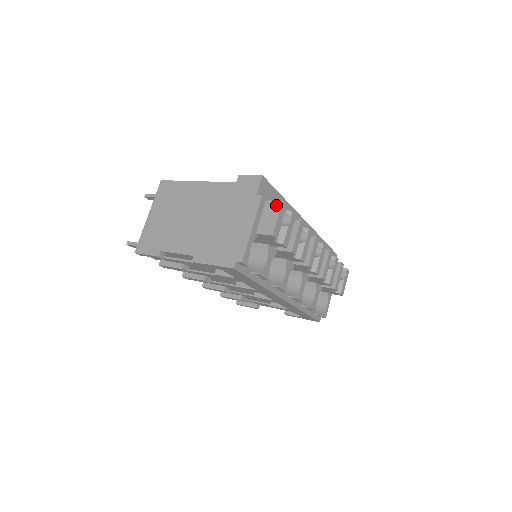
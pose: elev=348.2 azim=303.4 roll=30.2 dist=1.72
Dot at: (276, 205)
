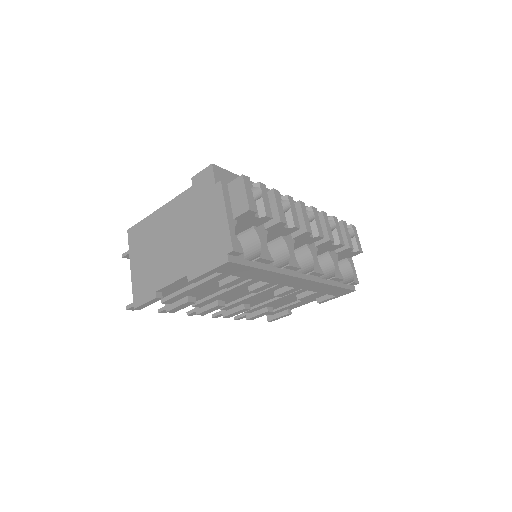
Dot at: (238, 182)
